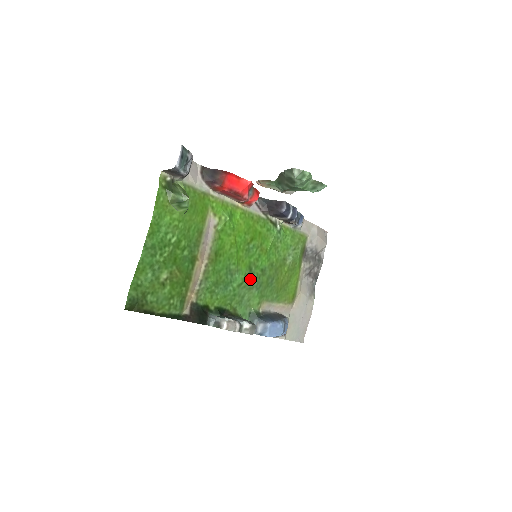
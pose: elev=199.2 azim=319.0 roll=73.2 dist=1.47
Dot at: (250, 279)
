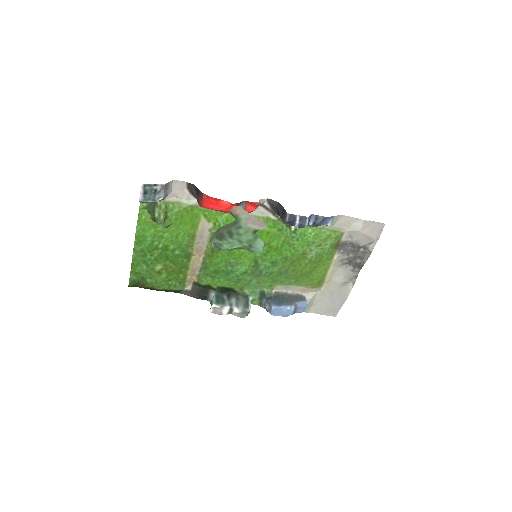
Dot at: (256, 269)
